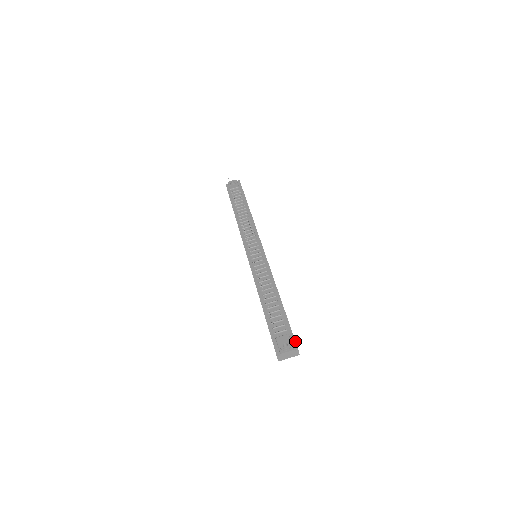
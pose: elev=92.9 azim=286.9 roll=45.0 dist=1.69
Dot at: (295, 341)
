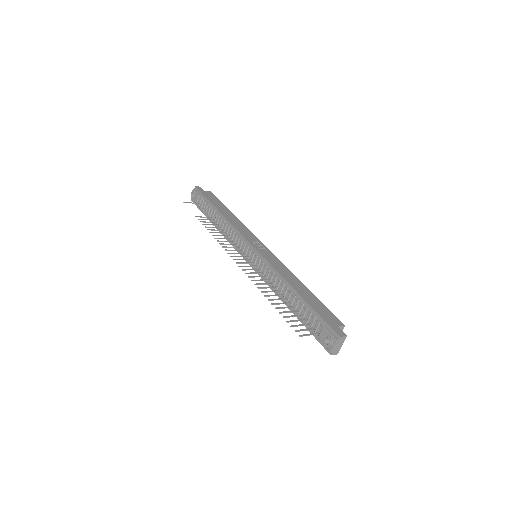
Dot at: (332, 330)
